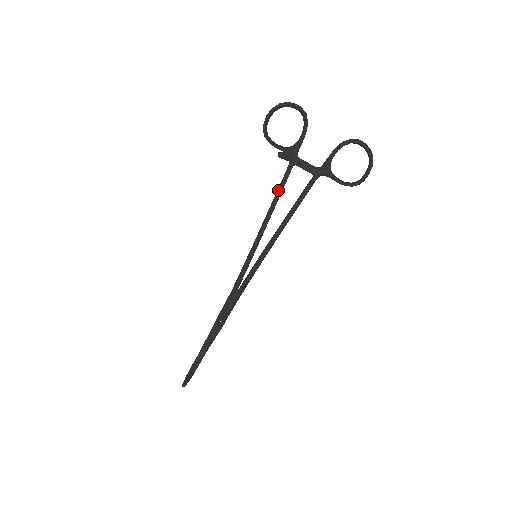
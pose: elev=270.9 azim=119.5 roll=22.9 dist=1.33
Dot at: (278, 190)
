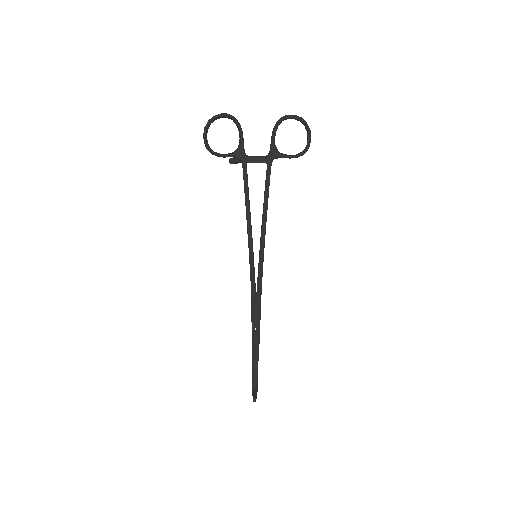
Dot at: (245, 191)
